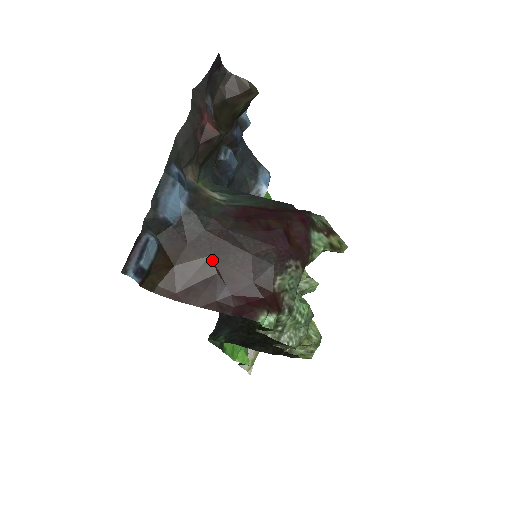
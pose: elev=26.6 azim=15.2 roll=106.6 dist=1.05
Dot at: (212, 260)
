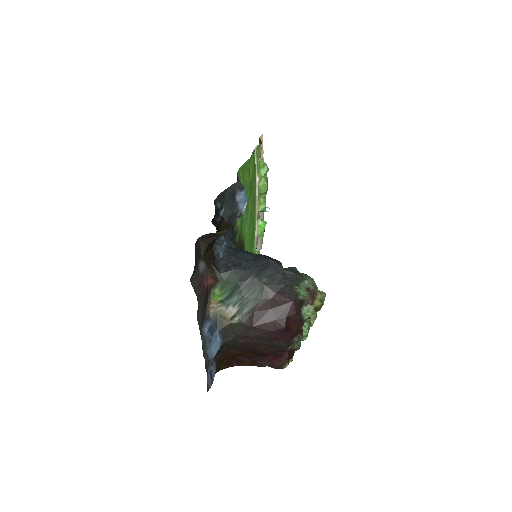
Dot at: (247, 350)
